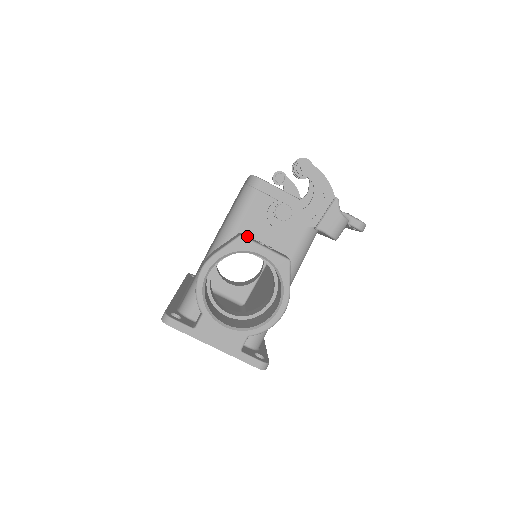
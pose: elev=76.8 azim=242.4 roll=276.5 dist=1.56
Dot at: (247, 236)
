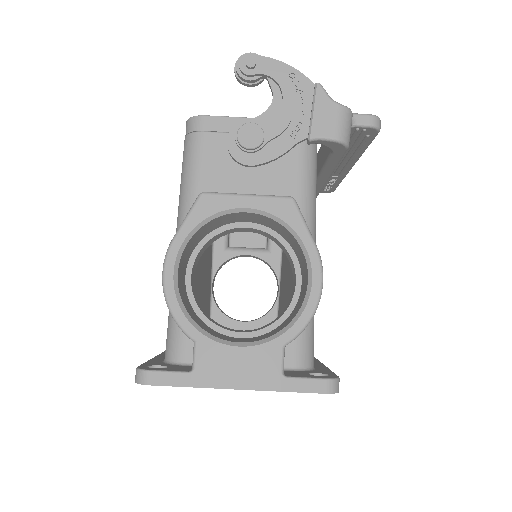
Dot at: occluded
